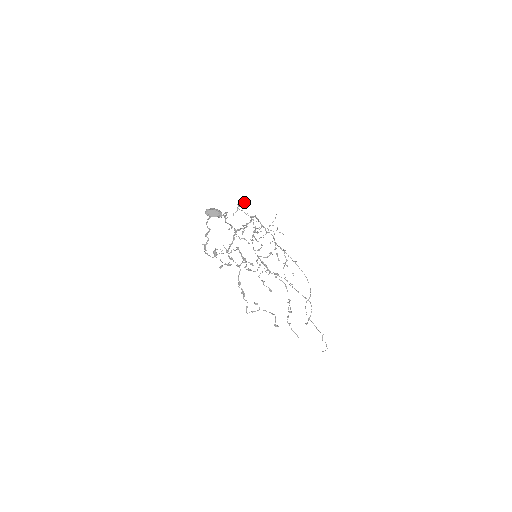
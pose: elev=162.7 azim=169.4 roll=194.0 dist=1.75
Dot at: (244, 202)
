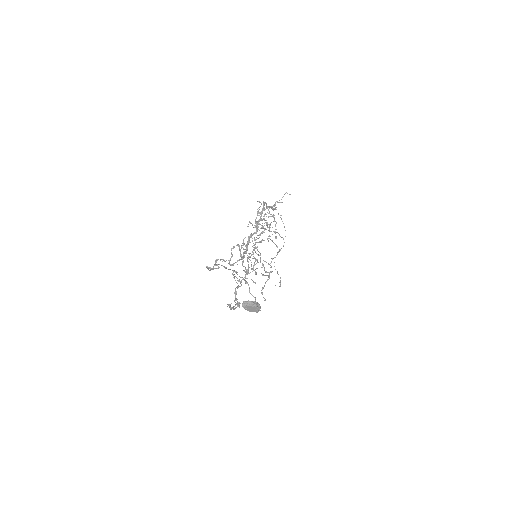
Dot at: occluded
